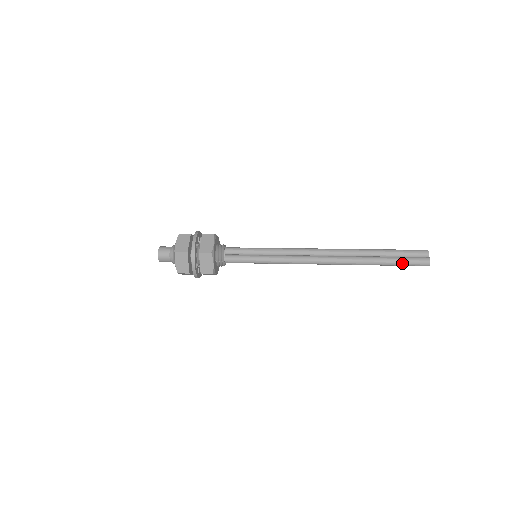
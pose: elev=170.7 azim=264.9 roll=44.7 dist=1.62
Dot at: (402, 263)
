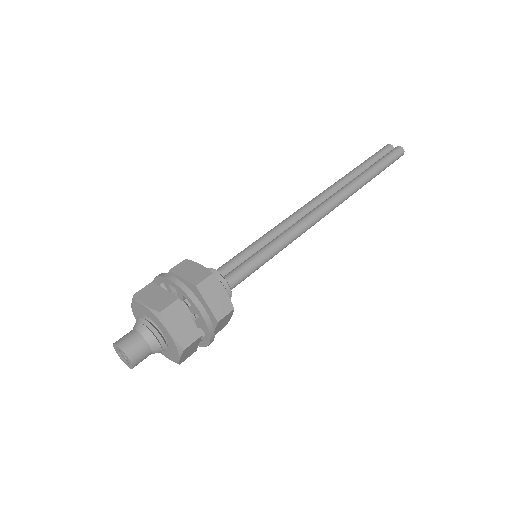
Dot at: (387, 163)
